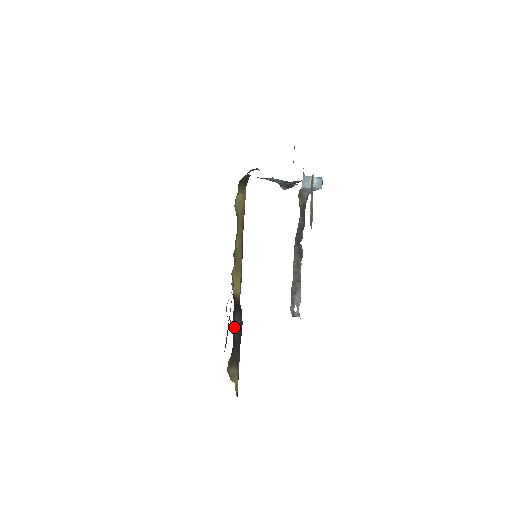
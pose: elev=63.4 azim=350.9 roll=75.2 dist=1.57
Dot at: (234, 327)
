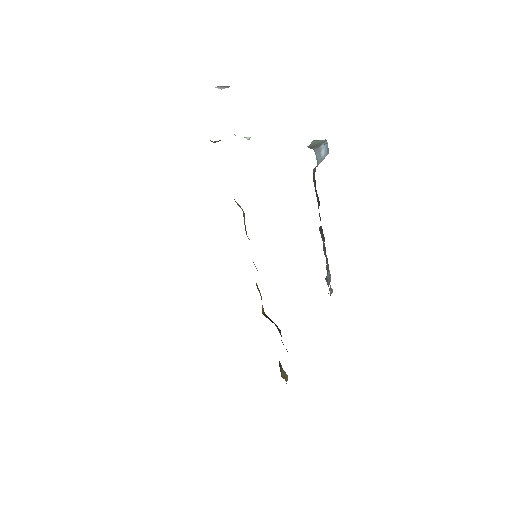
Dot at: occluded
